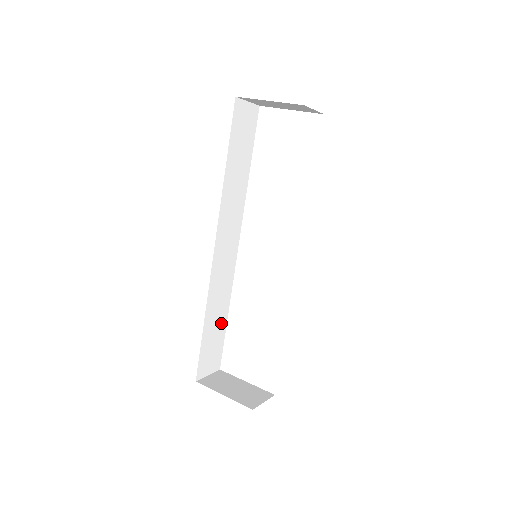
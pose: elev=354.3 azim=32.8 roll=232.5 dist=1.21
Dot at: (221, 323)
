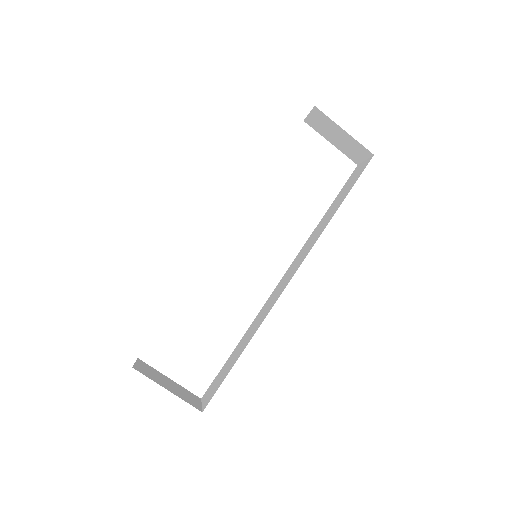
Dot at: occluded
